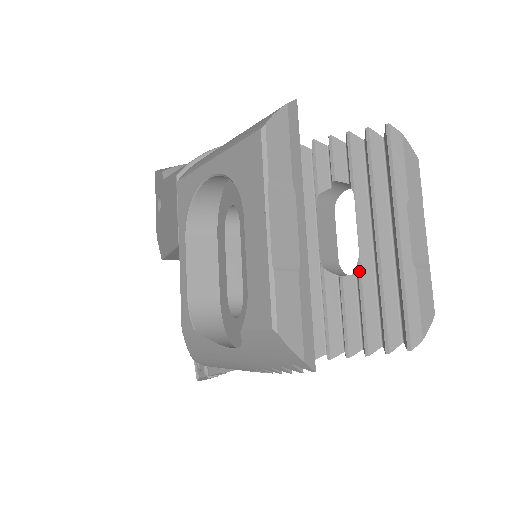
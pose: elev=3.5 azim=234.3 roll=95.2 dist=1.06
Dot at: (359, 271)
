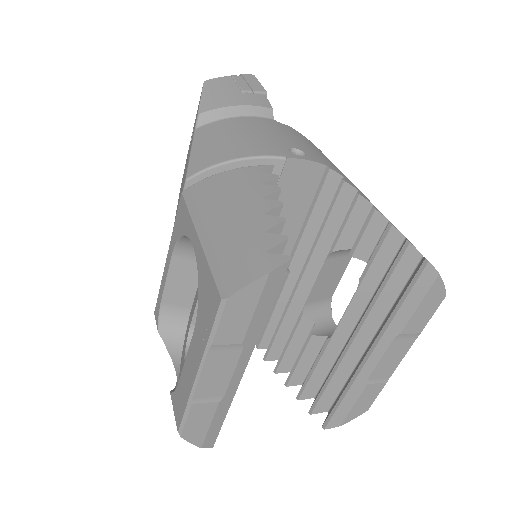
Dot at: (324, 346)
